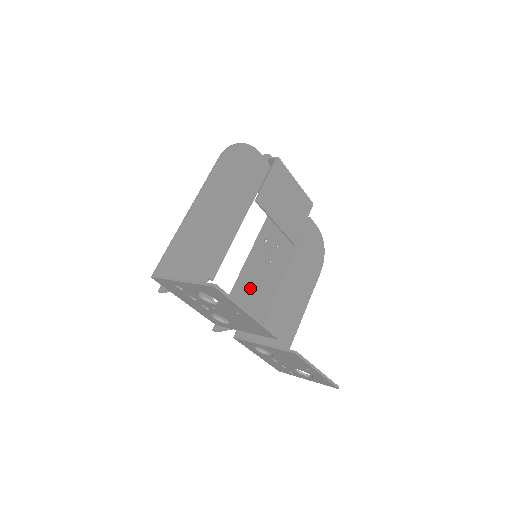
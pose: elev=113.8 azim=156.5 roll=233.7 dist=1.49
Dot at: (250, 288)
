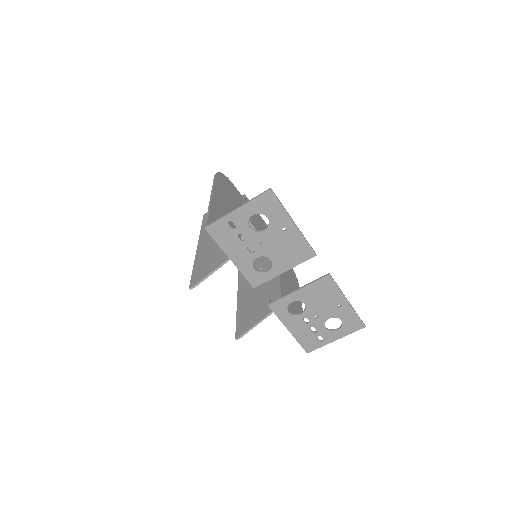
Dot at: (254, 298)
